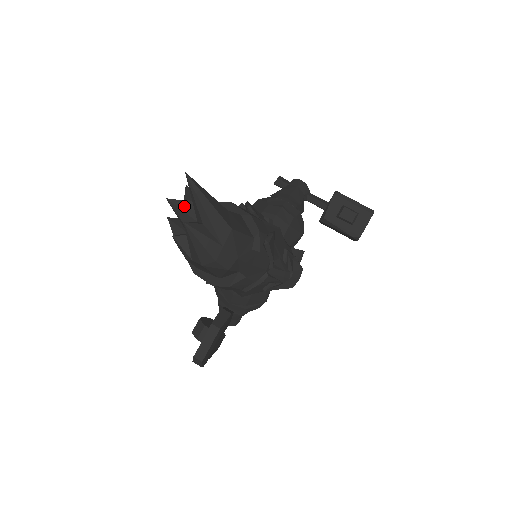
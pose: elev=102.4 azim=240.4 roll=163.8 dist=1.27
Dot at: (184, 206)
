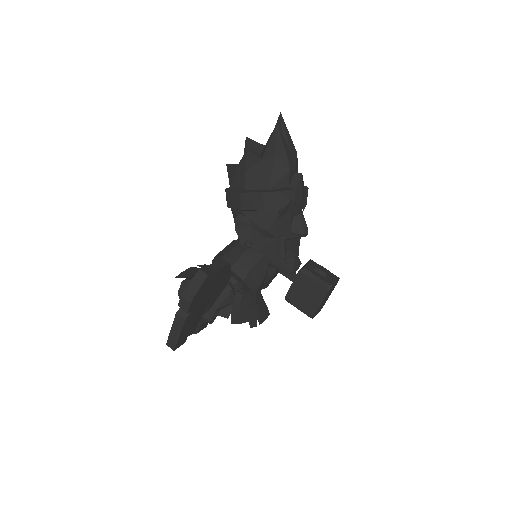
Dot at: (259, 143)
